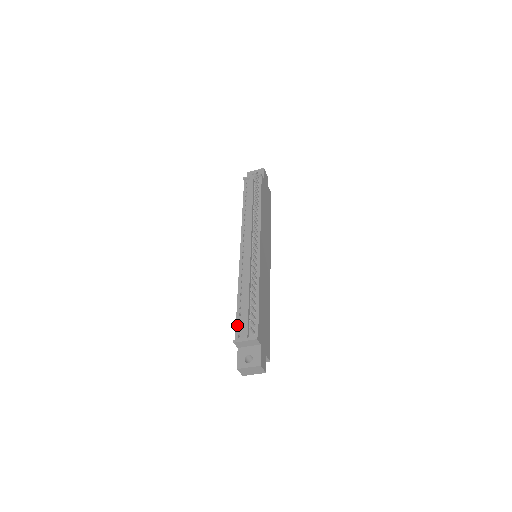
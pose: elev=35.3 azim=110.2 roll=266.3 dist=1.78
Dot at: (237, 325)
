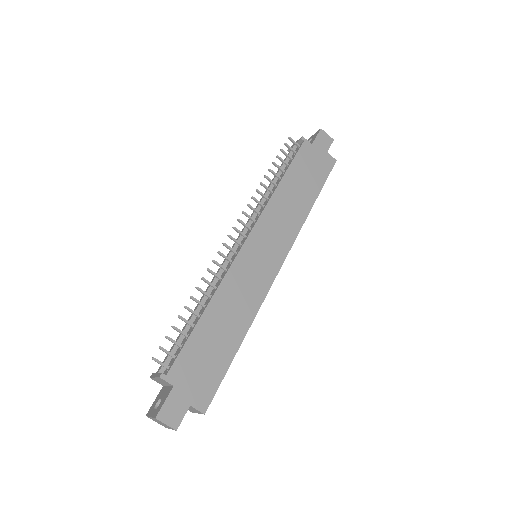
Dot at: occluded
